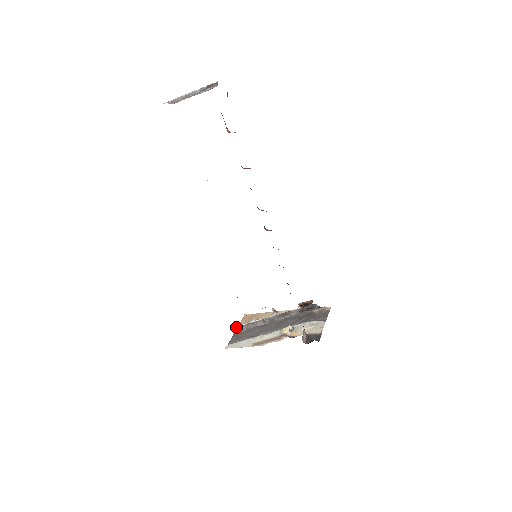
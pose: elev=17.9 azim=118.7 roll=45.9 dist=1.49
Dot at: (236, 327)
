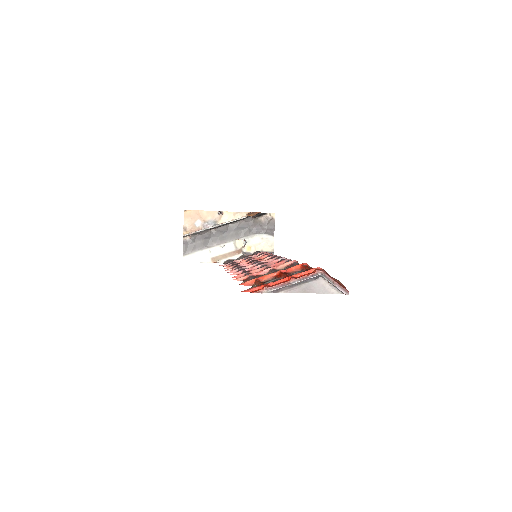
Dot at: (186, 236)
